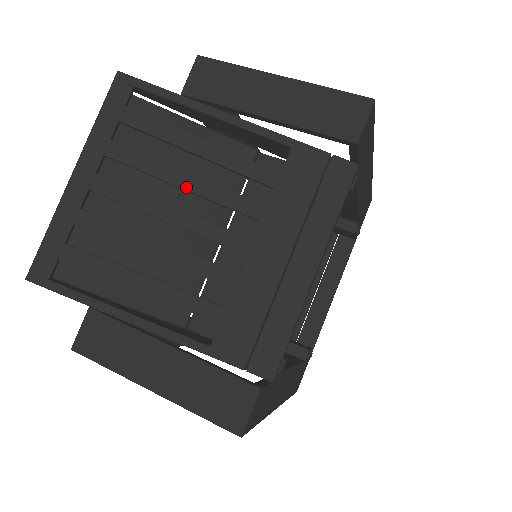
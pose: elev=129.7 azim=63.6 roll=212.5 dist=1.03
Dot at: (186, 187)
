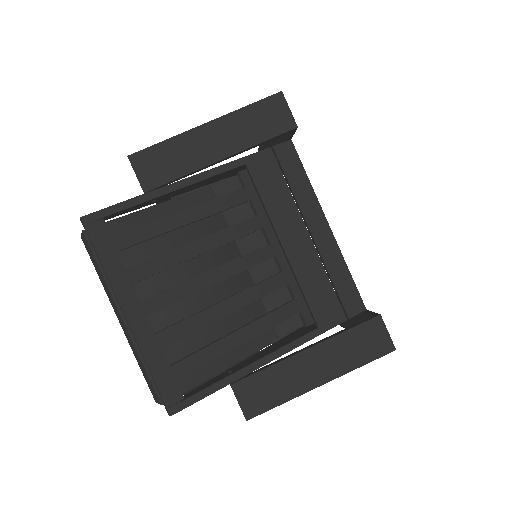
Dot at: (202, 251)
